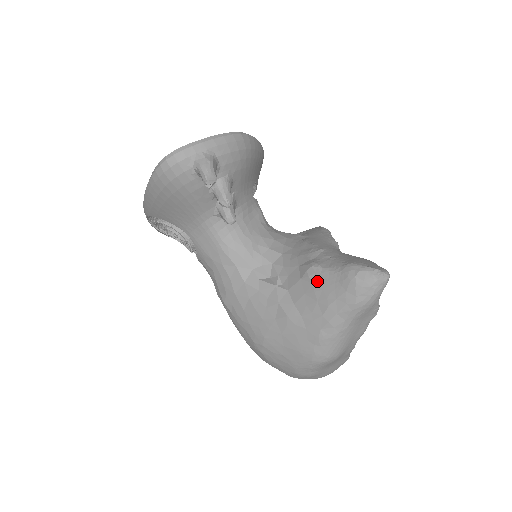
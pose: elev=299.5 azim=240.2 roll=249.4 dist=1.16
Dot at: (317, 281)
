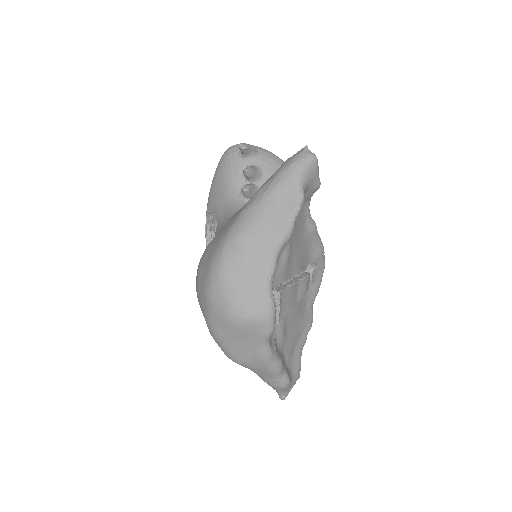
Dot at: occluded
